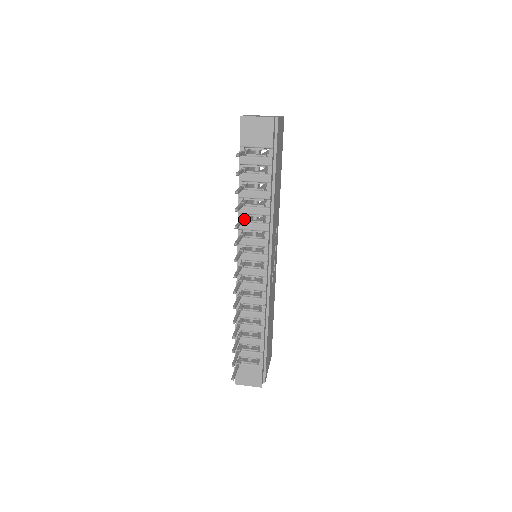
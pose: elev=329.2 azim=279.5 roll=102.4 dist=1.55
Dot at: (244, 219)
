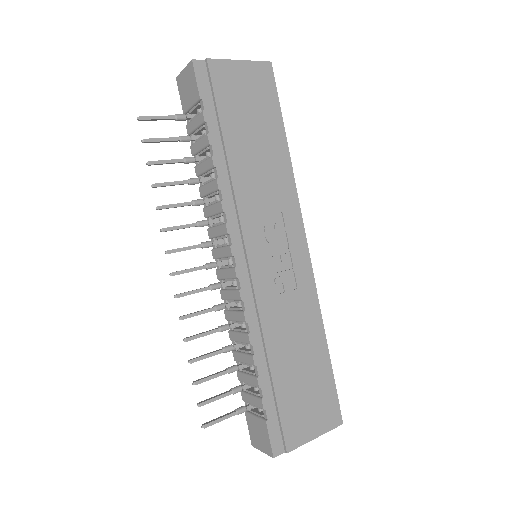
Dot at: (197, 201)
